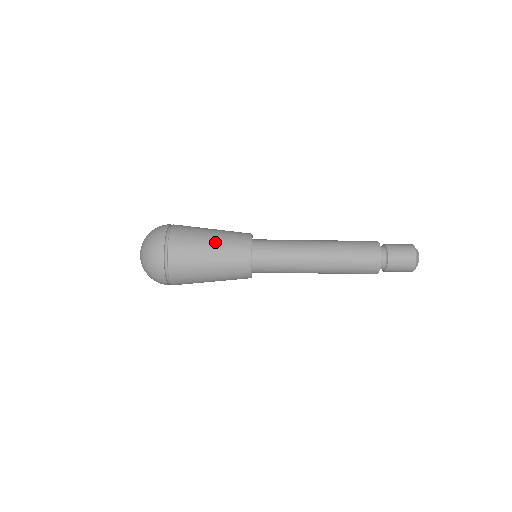
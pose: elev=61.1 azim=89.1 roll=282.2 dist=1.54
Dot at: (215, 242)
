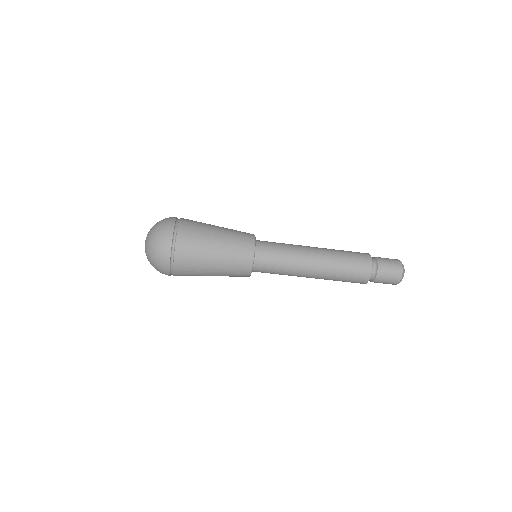
Dot at: (222, 228)
